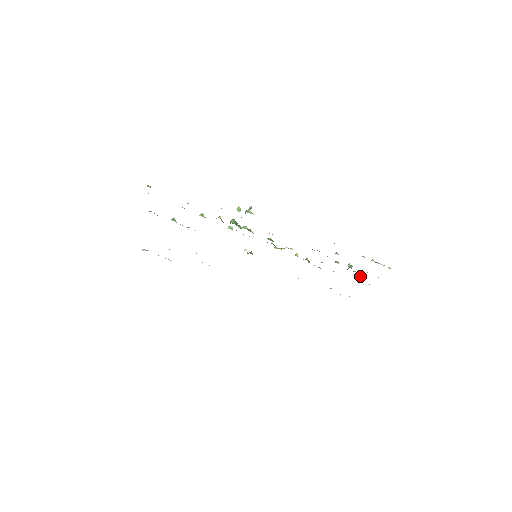
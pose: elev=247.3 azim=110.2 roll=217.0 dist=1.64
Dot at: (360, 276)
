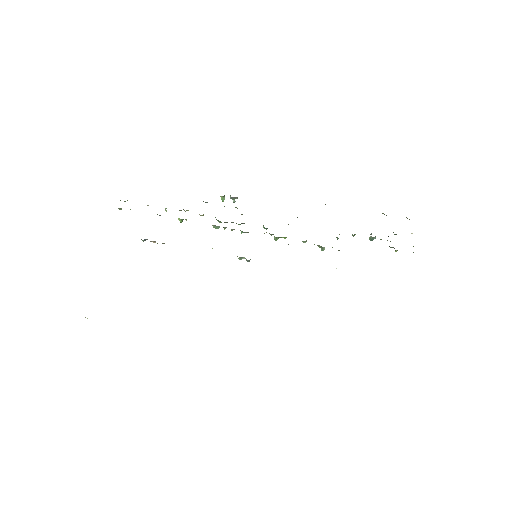
Dot at: occluded
